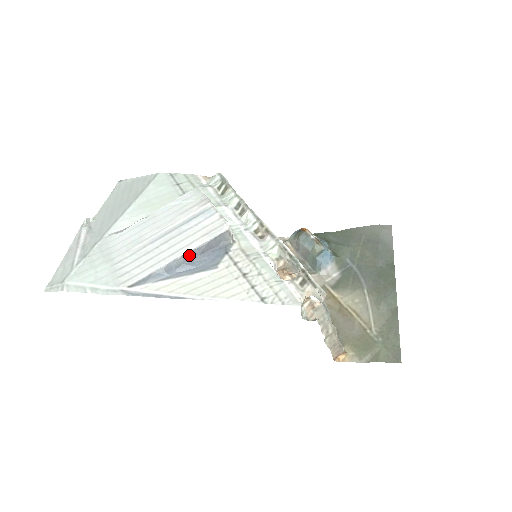
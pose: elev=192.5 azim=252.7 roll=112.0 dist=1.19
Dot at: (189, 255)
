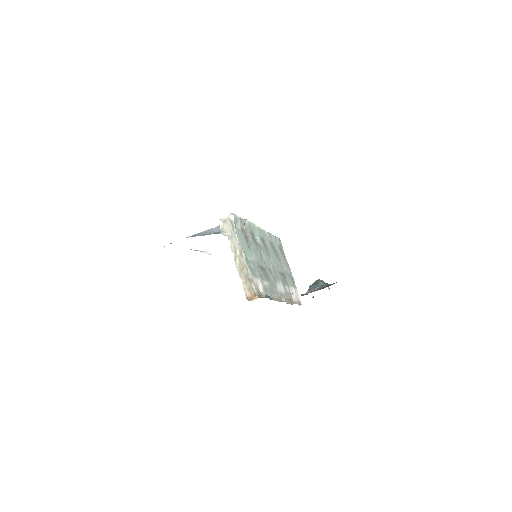
Dot at: (212, 230)
